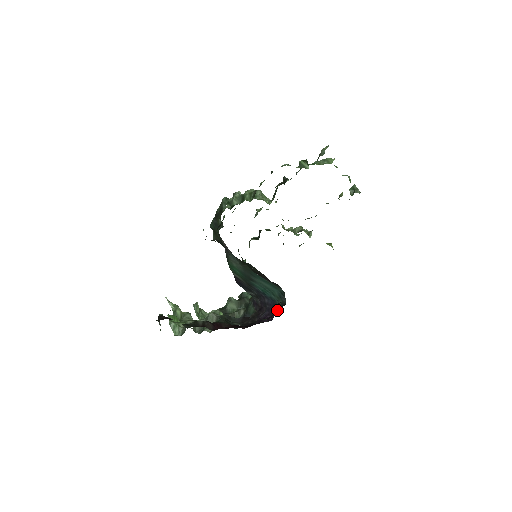
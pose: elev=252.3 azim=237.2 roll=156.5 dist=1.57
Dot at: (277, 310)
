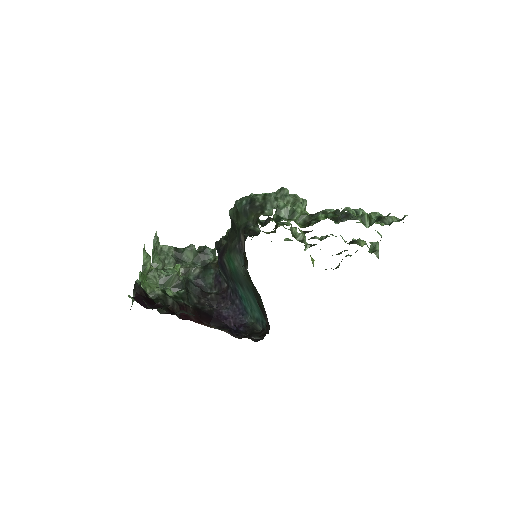
Dot at: (246, 328)
